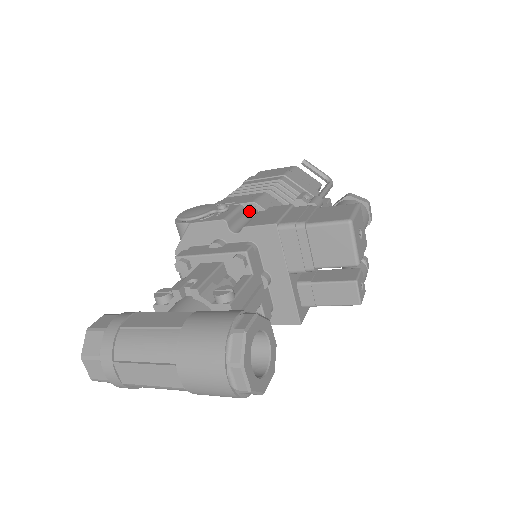
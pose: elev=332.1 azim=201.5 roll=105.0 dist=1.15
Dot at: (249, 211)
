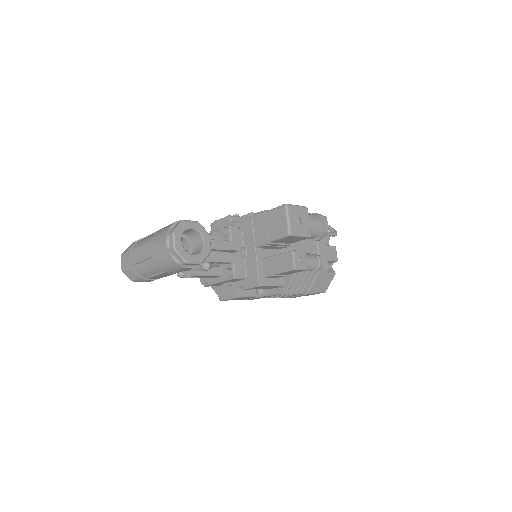
Dot at: occluded
